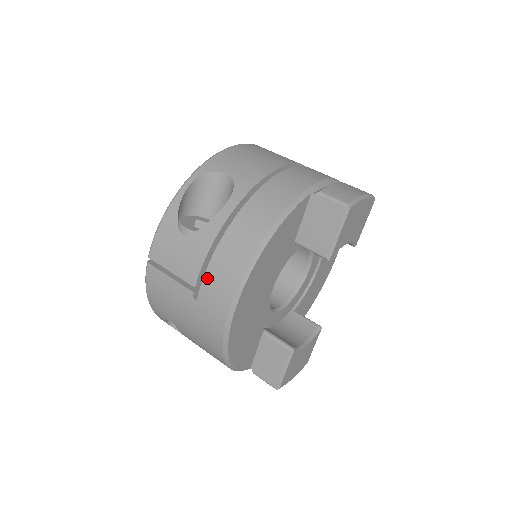
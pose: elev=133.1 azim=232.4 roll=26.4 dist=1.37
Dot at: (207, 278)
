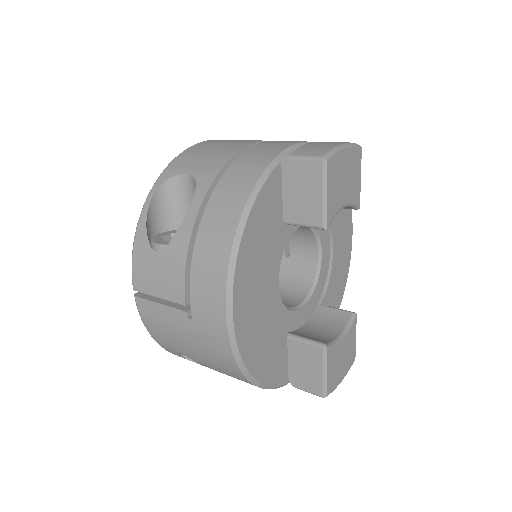
Dot at: (193, 290)
